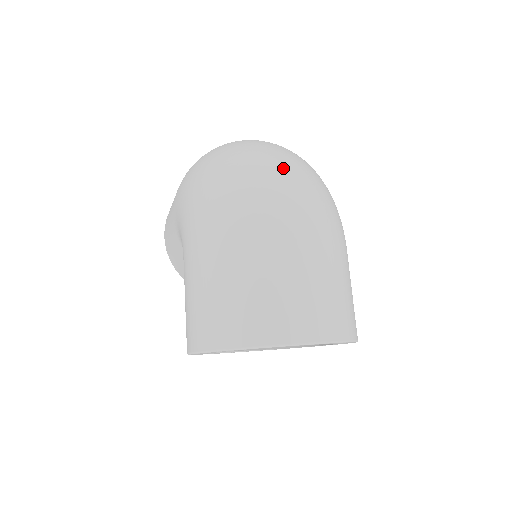
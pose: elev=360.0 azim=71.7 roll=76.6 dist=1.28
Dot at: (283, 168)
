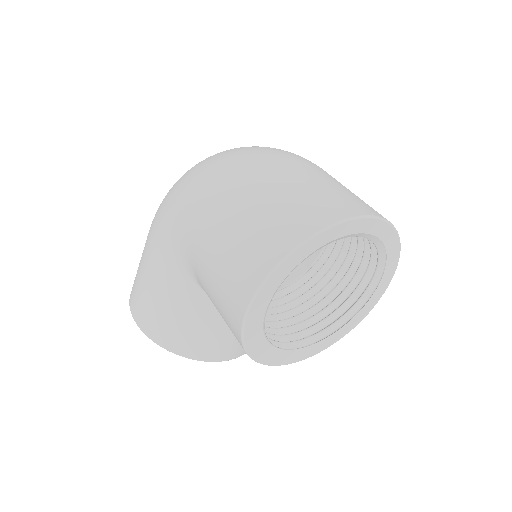
Dot at: occluded
